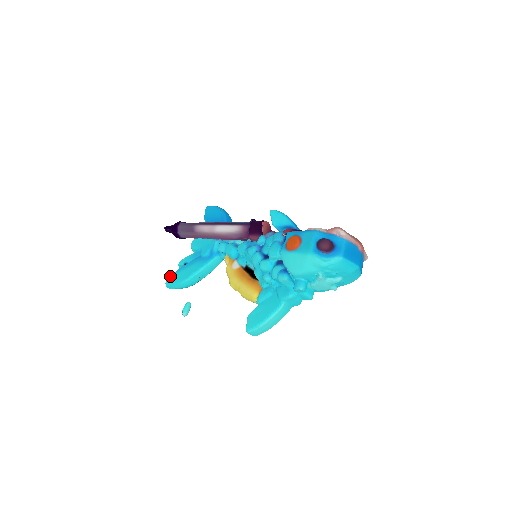
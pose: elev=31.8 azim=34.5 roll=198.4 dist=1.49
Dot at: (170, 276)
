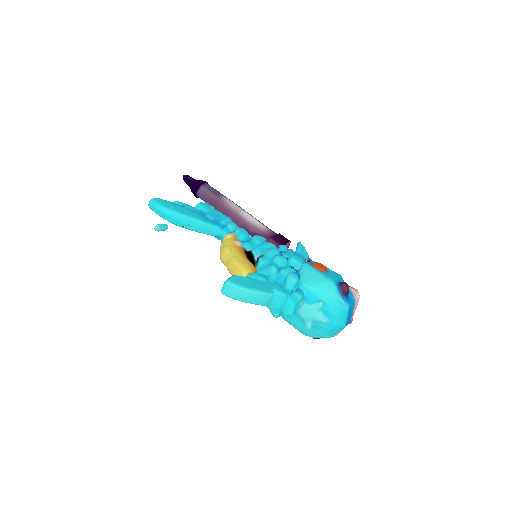
Dot at: occluded
